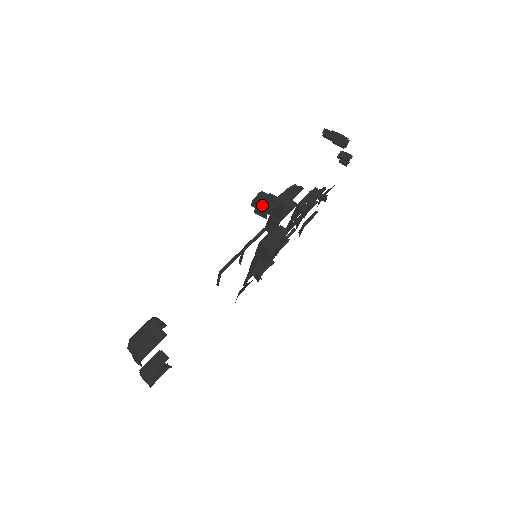
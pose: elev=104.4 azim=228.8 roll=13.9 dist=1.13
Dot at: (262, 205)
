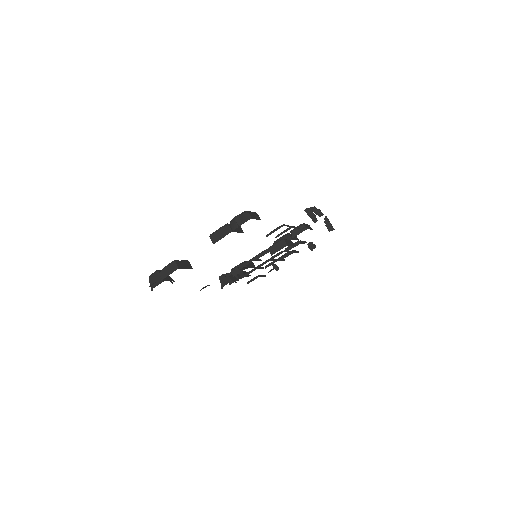
Dot at: (315, 211)
